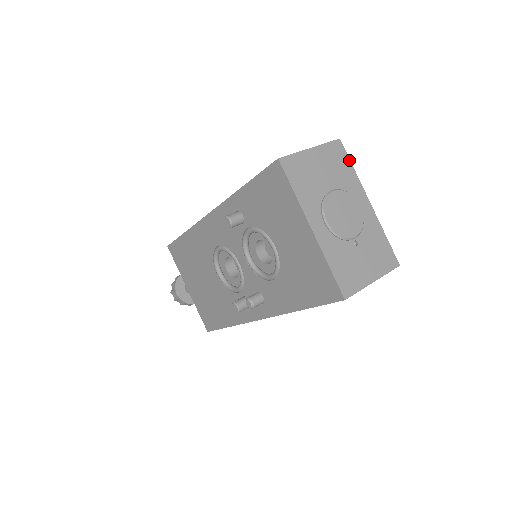
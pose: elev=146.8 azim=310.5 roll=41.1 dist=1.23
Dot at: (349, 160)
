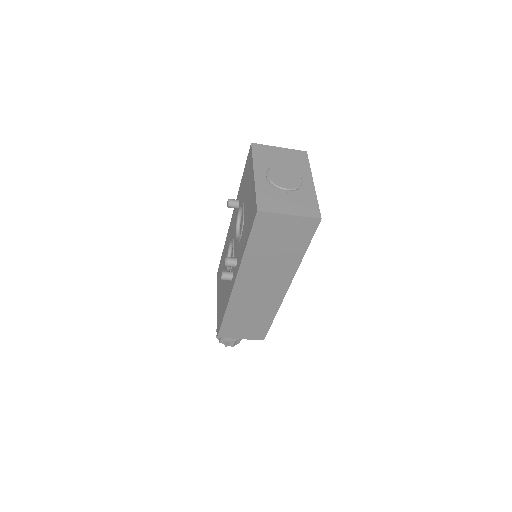
Dot at: (308, 161)
